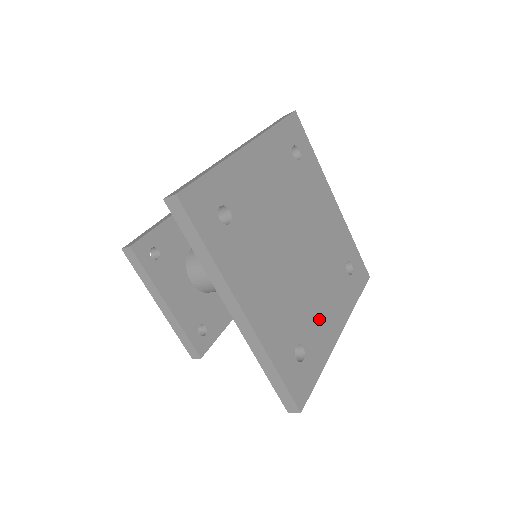
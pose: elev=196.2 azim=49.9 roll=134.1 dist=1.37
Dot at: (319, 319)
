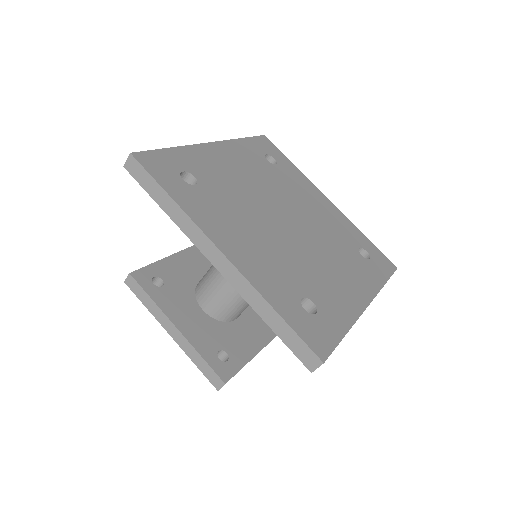
Dot at: (331, 284)
